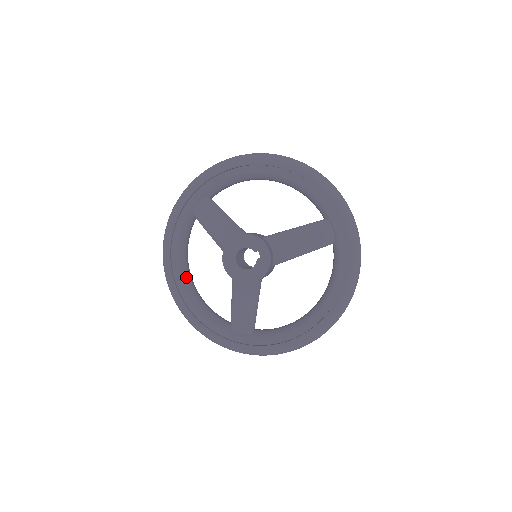
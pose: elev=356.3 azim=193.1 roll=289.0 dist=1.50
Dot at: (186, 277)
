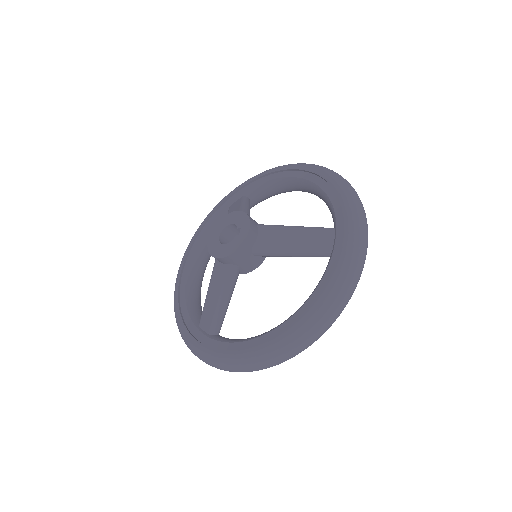
Dot at: (195, 265)
